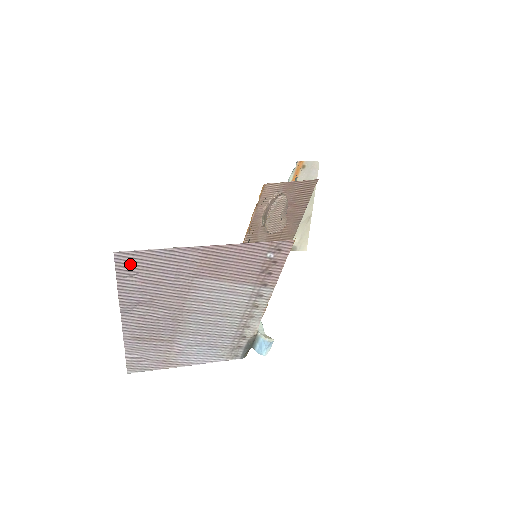
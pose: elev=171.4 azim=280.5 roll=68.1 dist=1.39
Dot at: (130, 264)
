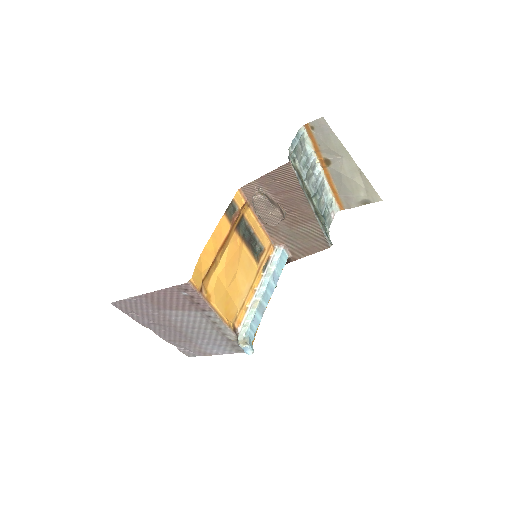
Dot at: (123, 307)
